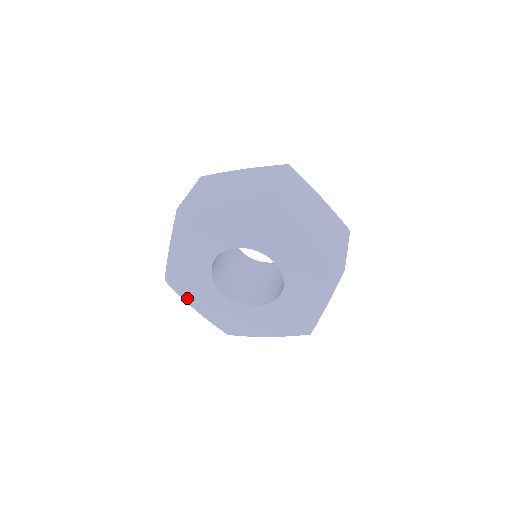
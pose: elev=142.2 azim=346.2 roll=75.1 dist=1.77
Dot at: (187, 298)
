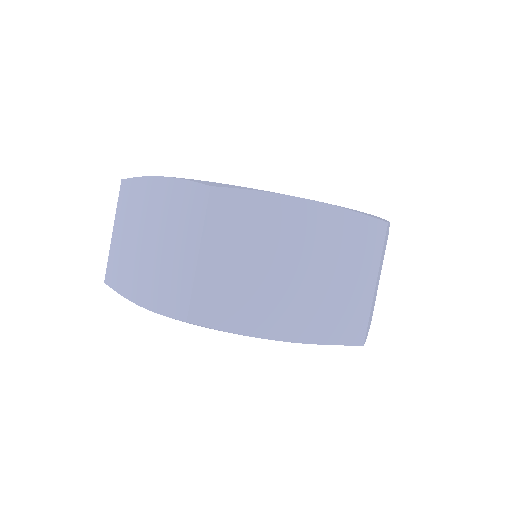
Dot at: occluded
